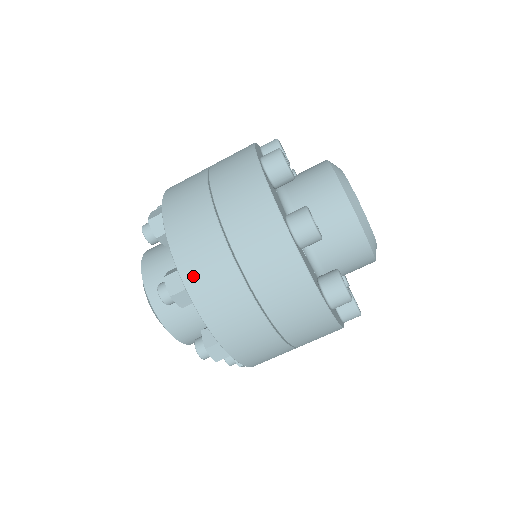
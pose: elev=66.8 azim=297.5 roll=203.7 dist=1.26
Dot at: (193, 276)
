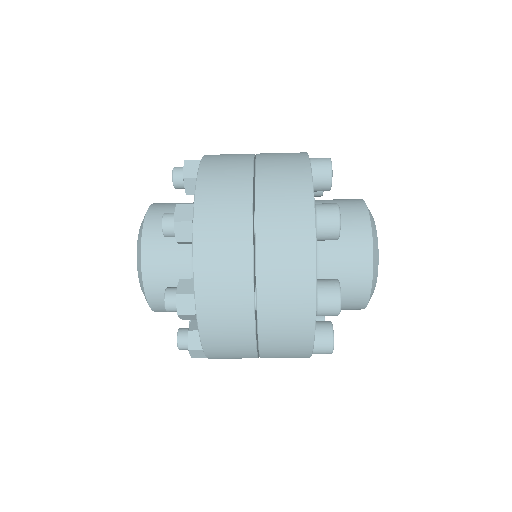
Dot at: (208, 308)
